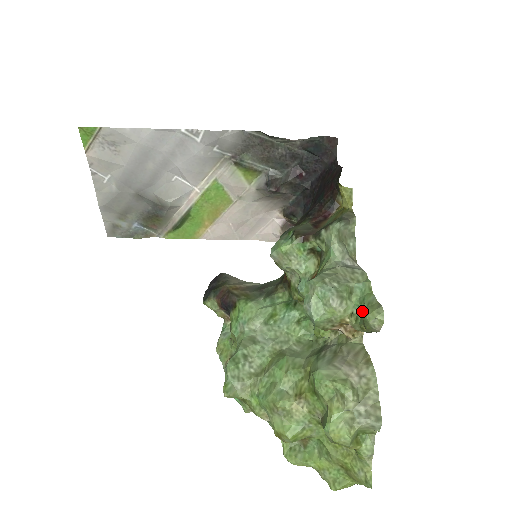
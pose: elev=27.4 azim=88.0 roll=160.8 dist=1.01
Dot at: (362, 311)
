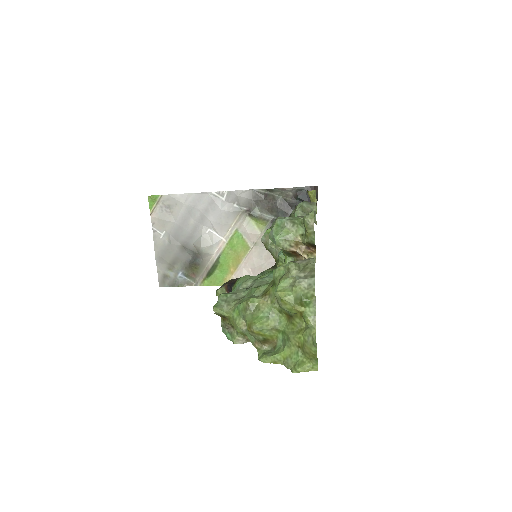
Dot at: occluded
